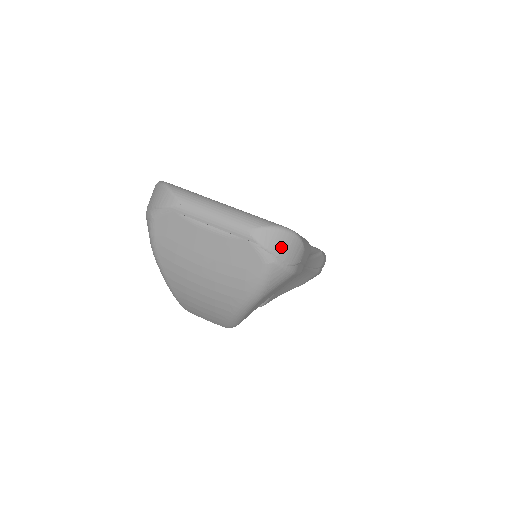
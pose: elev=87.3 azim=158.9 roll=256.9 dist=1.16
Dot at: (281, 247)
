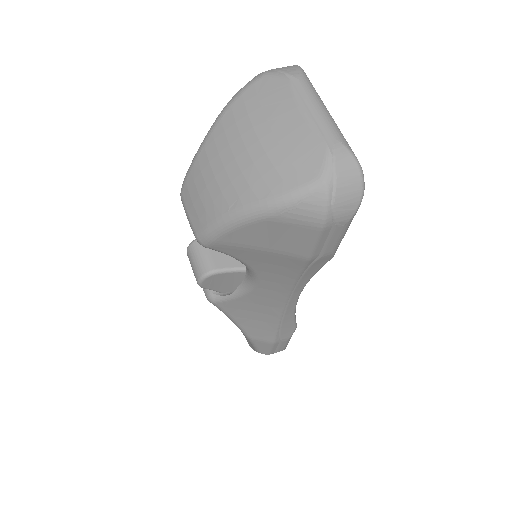
Dot at: (345, 182)
